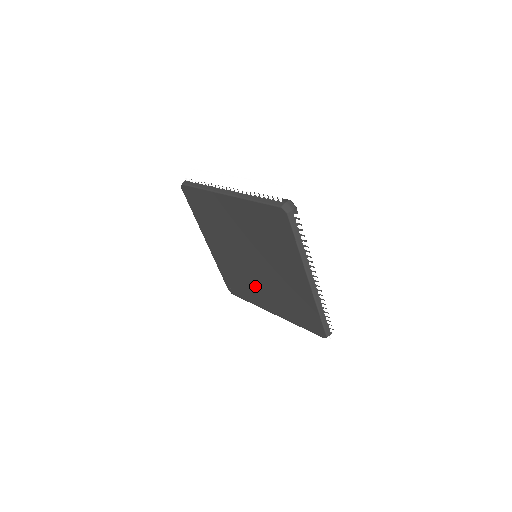
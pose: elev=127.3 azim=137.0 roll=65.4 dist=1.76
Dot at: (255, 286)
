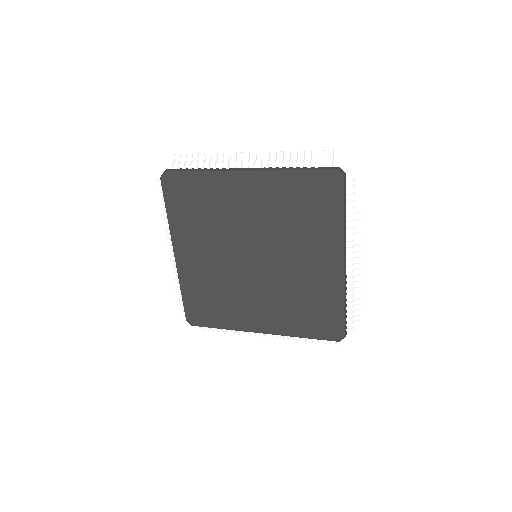
Dot at: (244, 299)
